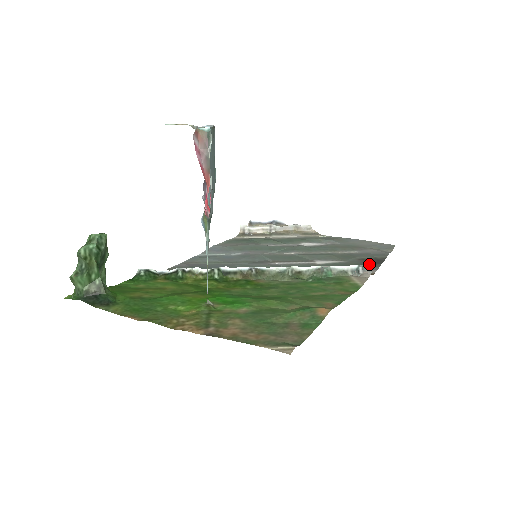
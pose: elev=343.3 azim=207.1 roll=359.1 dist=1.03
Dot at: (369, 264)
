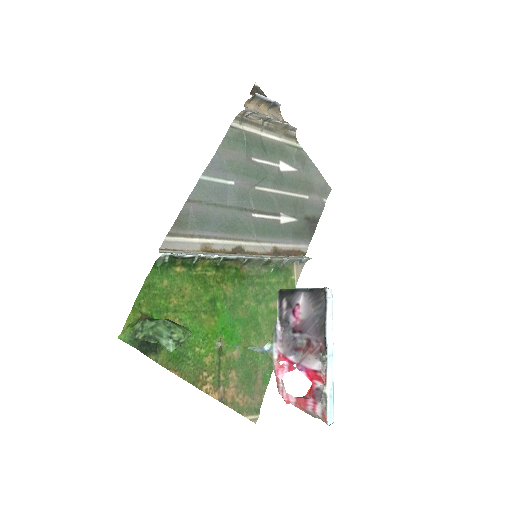
Dot at: (310, 258)
